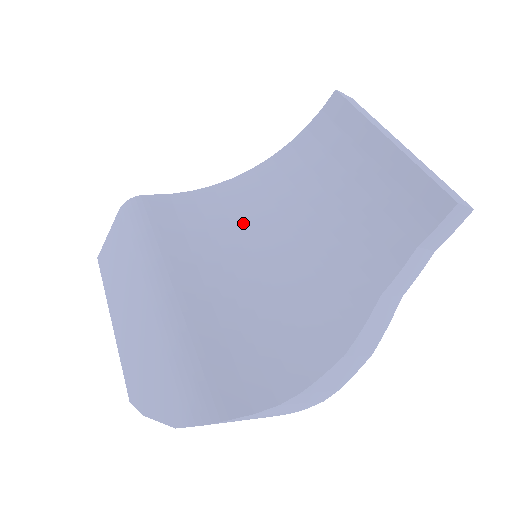
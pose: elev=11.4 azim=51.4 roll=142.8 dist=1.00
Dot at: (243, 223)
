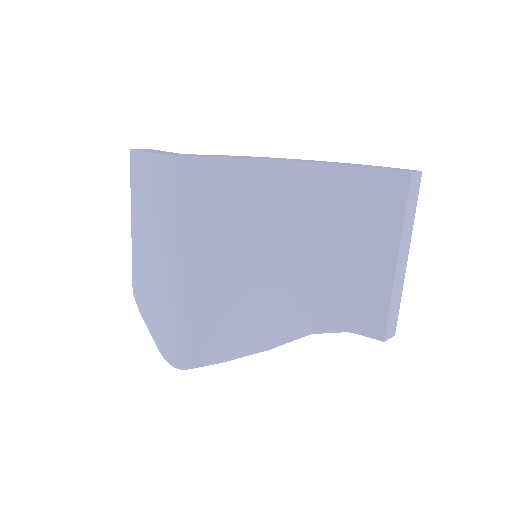
Dot at: (262, 220)
